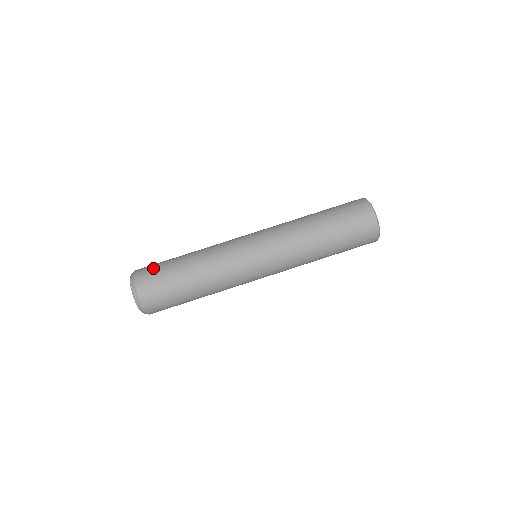
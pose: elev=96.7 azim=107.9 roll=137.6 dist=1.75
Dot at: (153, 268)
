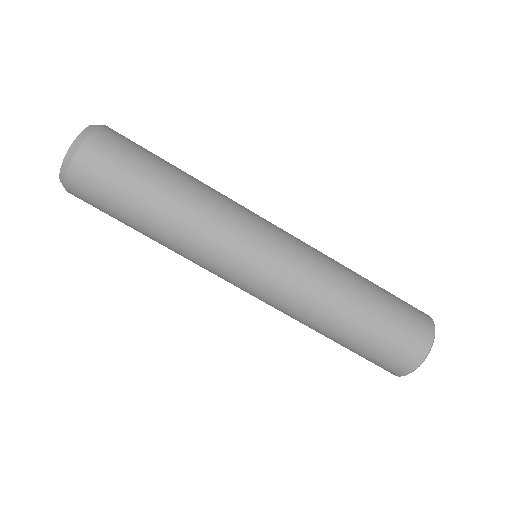
Dot at: (108, 170)
